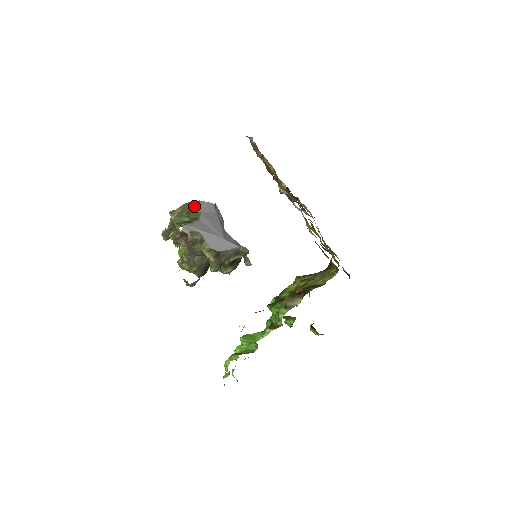
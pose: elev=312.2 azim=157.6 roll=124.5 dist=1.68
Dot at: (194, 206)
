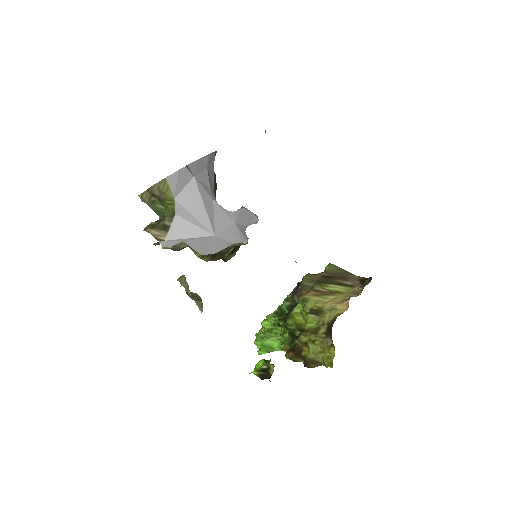
Dot at: (162, 191)
